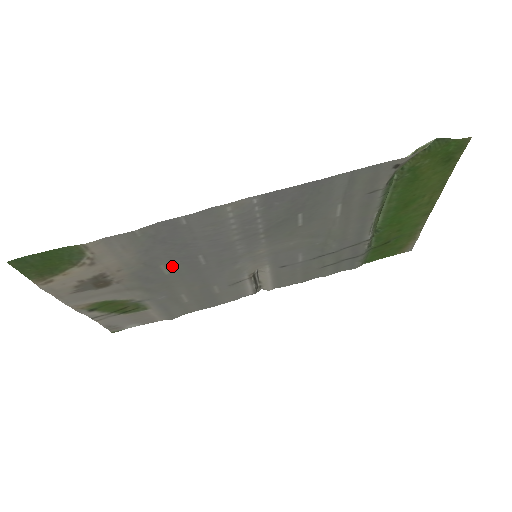
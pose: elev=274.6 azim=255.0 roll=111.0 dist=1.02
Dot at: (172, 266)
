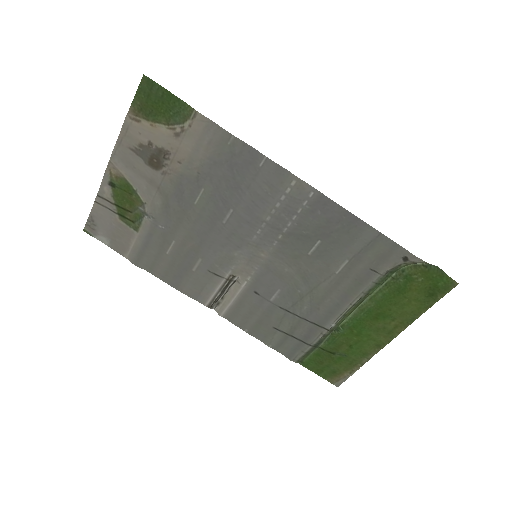
Dot at: (207, 199)
